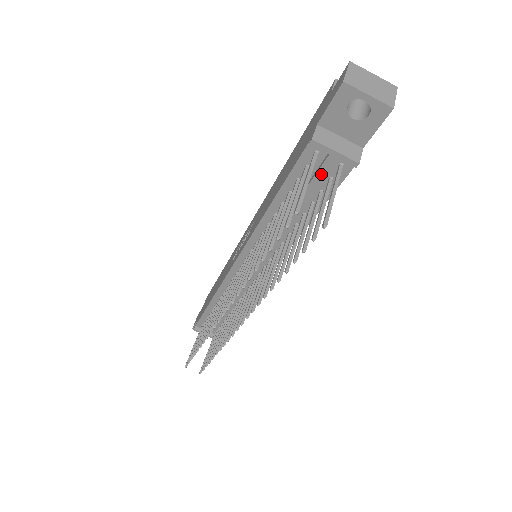
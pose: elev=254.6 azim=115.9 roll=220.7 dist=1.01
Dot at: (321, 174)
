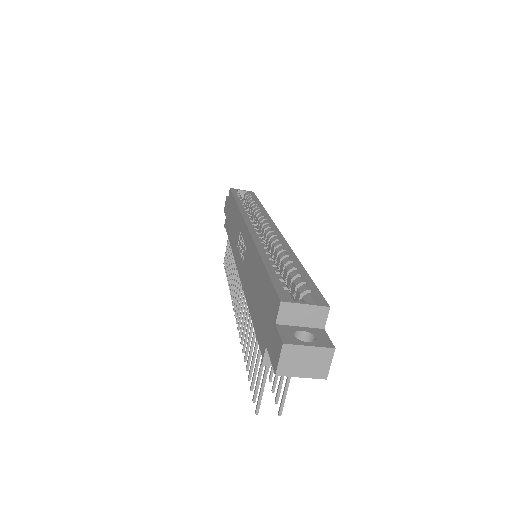
Dot at: occluded
